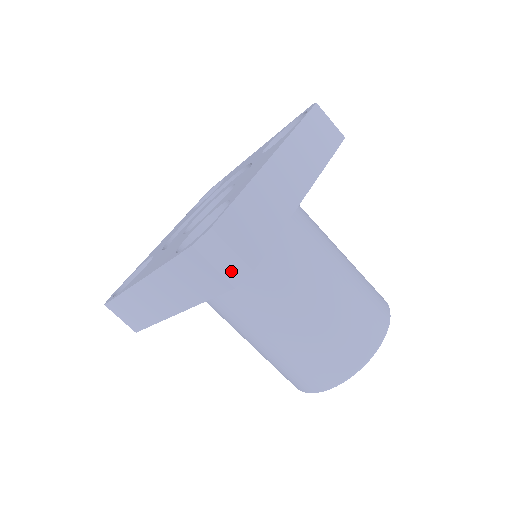
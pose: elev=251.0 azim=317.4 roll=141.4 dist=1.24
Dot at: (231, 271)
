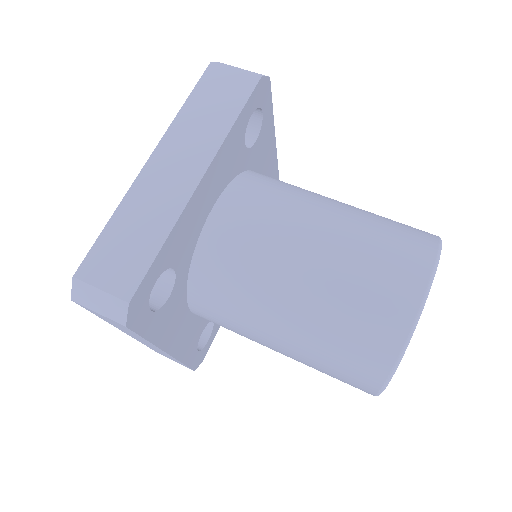
Dot at: (251, 73)
